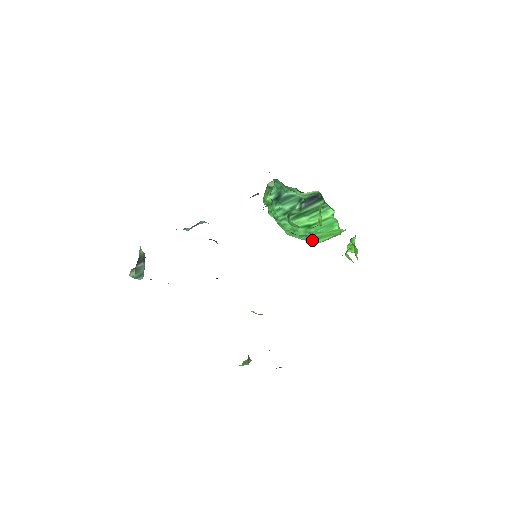
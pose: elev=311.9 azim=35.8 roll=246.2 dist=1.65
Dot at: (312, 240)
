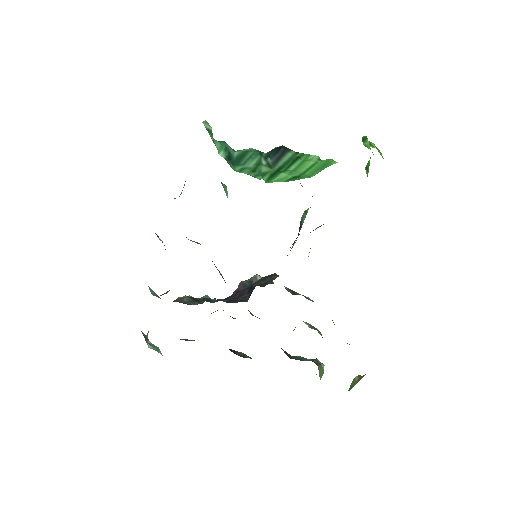
Dot at: occluded
